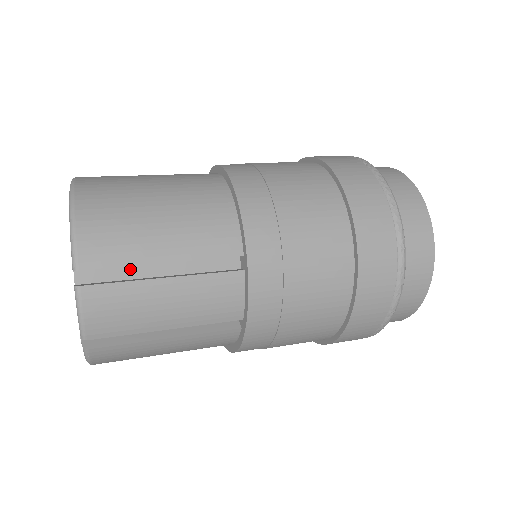
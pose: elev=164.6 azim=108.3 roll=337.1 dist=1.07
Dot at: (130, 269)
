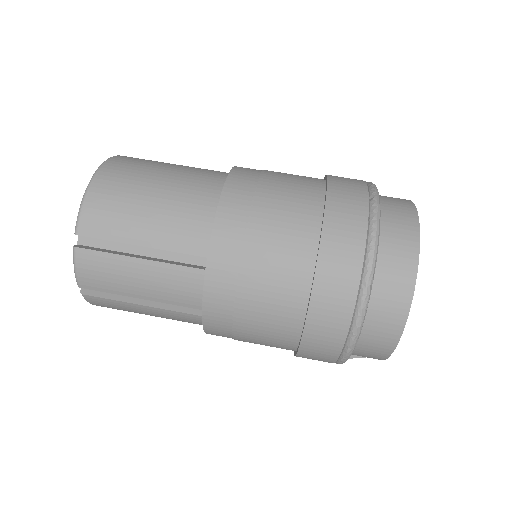
Dot at: (119, 243)
